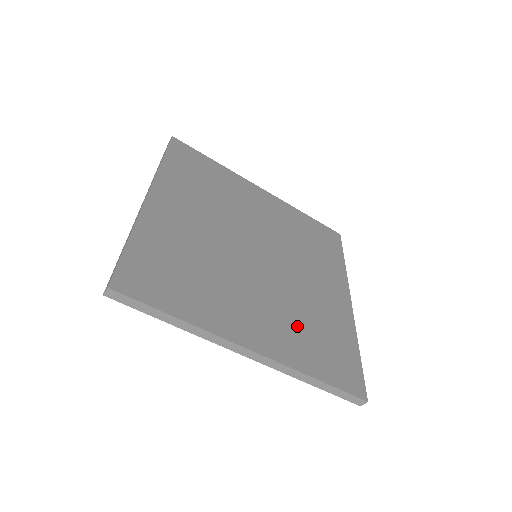
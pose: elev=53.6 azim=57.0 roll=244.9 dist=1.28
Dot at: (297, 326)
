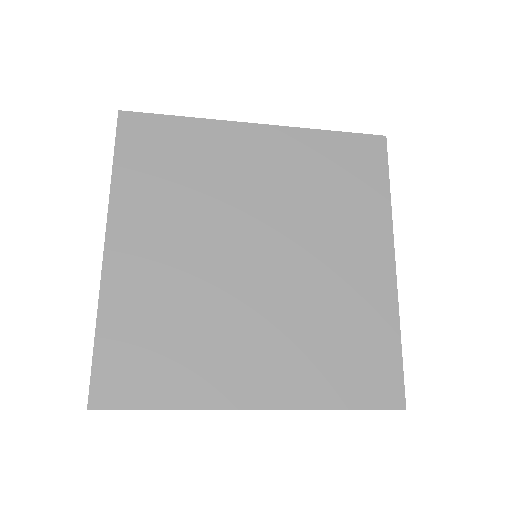
Dot at: (312, 345)
